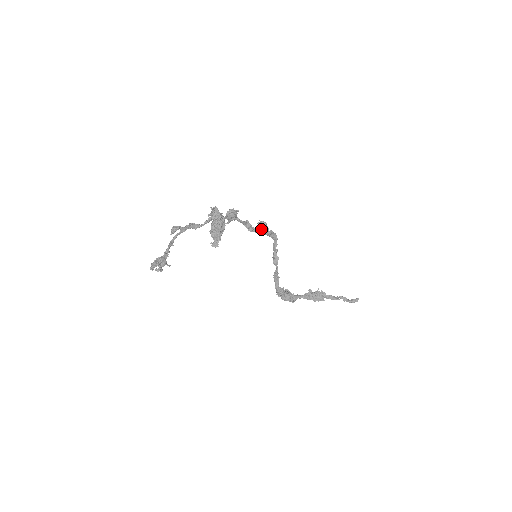
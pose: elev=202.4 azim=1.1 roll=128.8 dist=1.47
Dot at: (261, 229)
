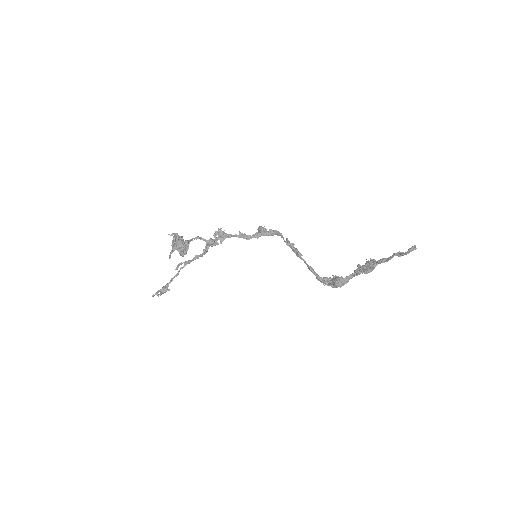
Dot at: (259, 233)
